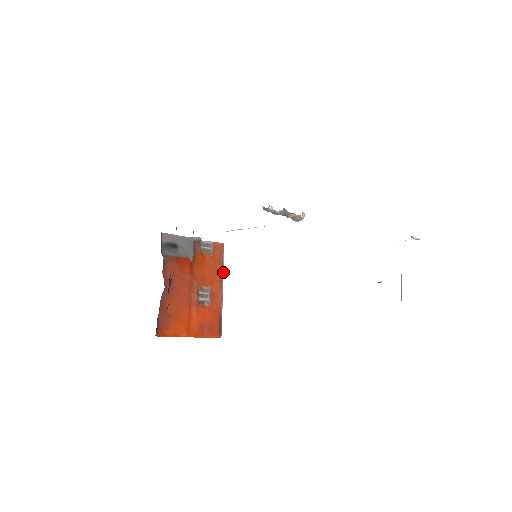
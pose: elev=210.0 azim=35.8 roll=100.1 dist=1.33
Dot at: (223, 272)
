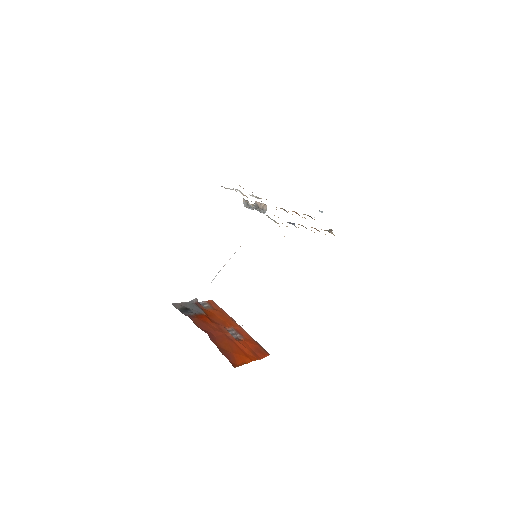
Dot at: occluded
